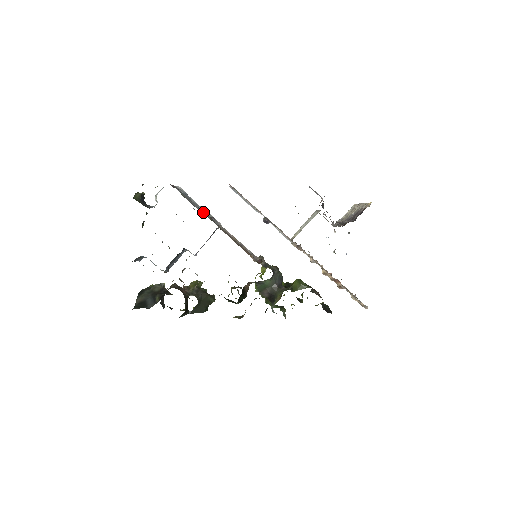
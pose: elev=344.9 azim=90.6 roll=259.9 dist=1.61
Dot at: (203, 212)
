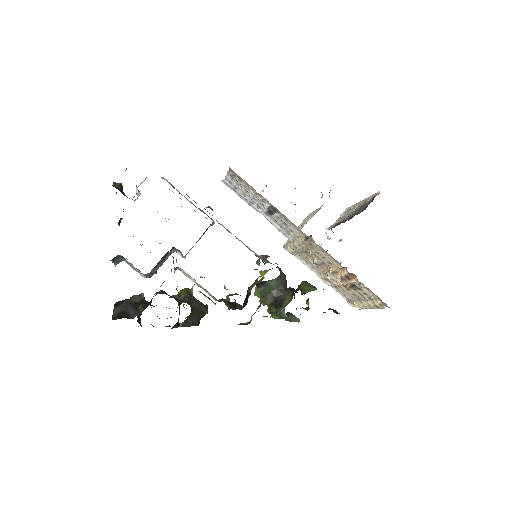
Dot at: occluded
